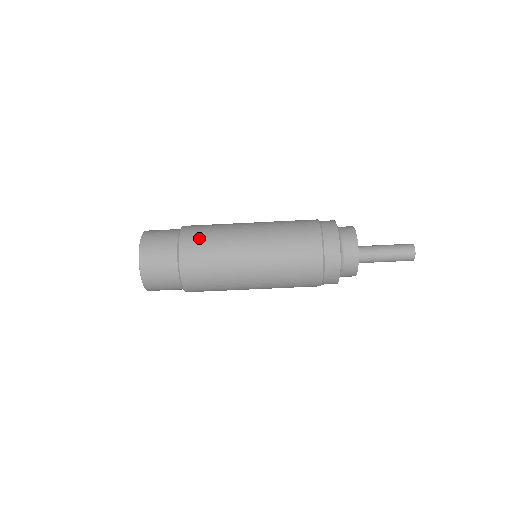
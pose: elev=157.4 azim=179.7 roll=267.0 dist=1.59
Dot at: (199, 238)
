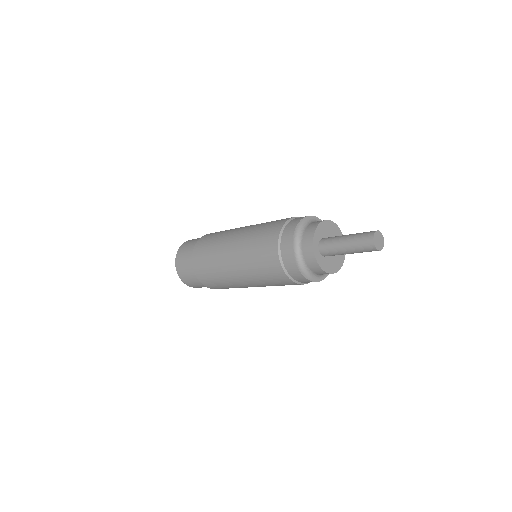
Dot at: (210, 236)
